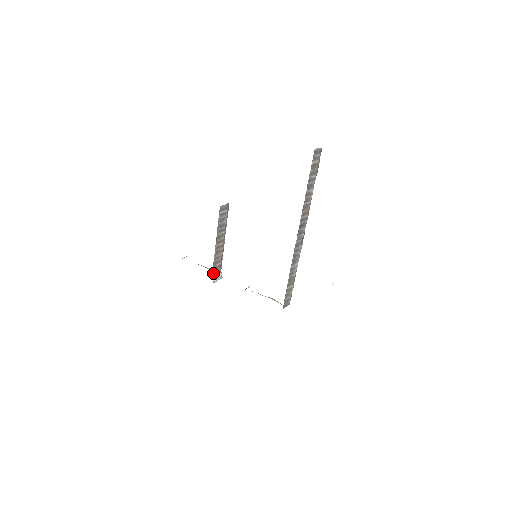
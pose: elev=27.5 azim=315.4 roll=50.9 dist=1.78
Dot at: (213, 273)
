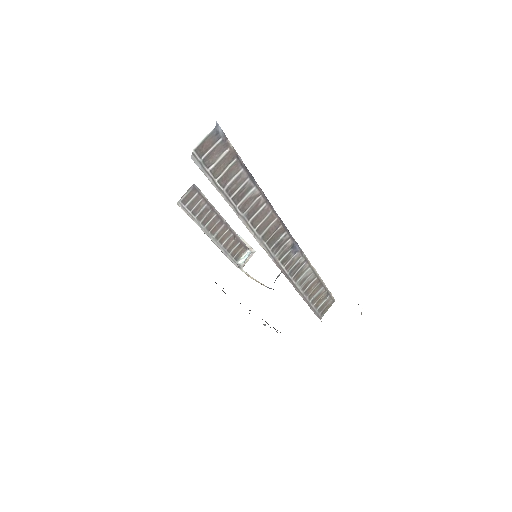
Dot at: (234, 259)
